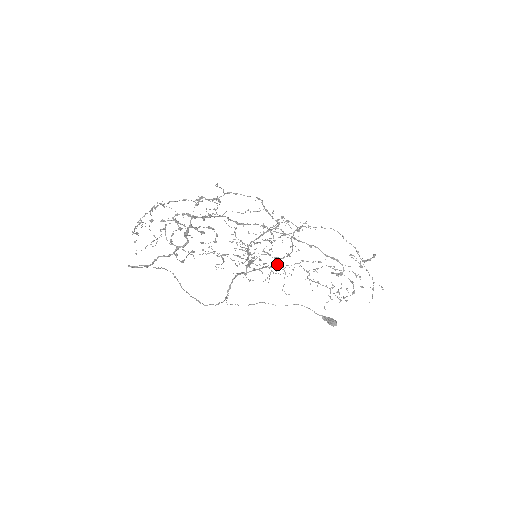
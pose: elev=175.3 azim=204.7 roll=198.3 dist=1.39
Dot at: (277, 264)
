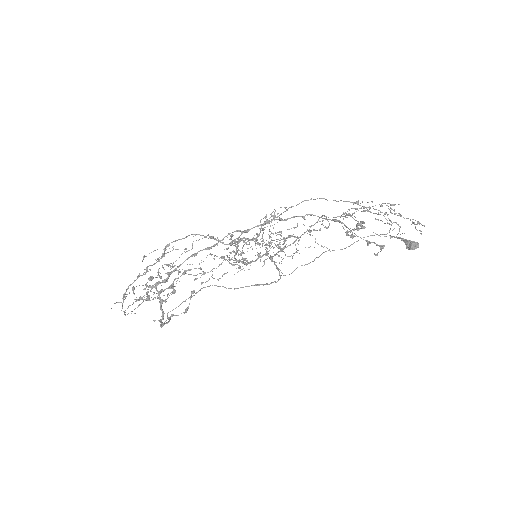
Dot at: occluded
